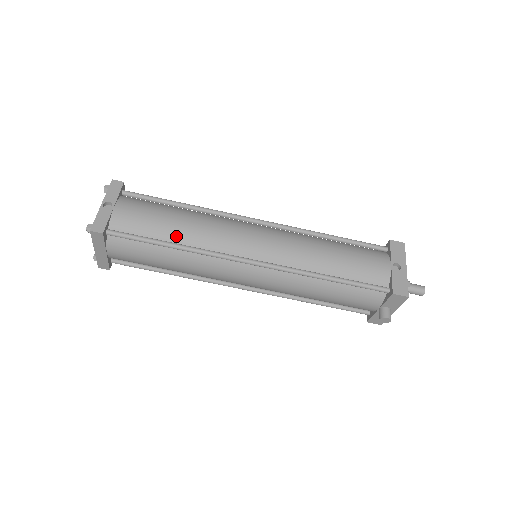
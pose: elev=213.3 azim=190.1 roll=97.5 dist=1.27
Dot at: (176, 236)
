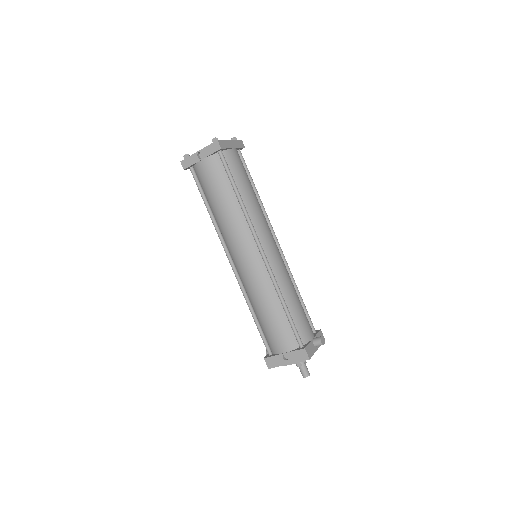
Dot at: (214, 209)
